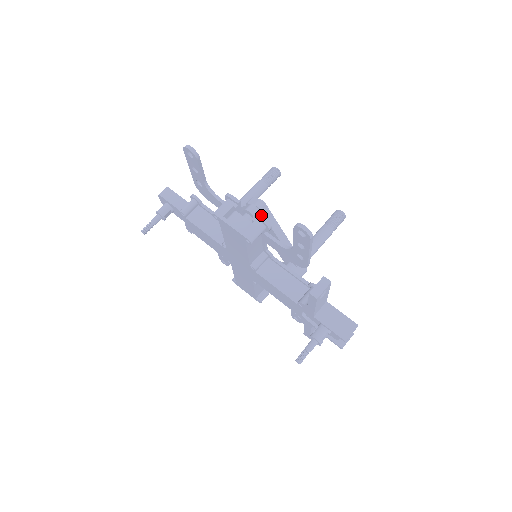
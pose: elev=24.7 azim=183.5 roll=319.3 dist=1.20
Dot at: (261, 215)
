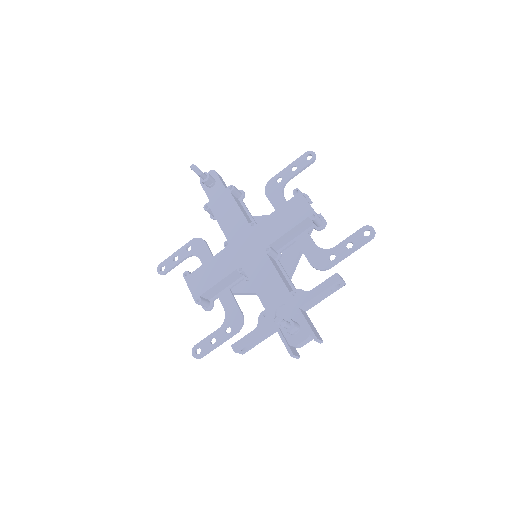
Dot at: occluded
